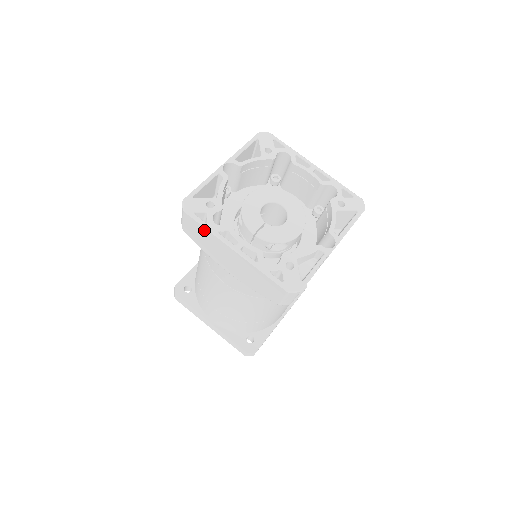
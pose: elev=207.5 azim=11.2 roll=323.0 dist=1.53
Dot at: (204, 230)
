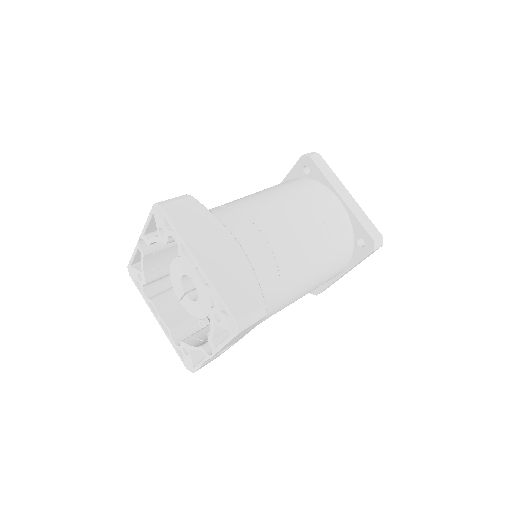
Dot at: occluded
